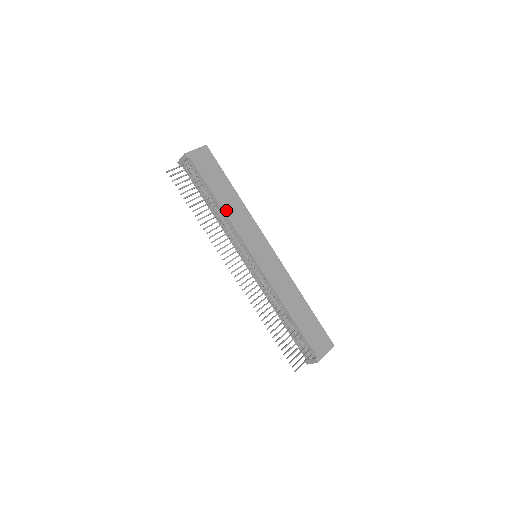
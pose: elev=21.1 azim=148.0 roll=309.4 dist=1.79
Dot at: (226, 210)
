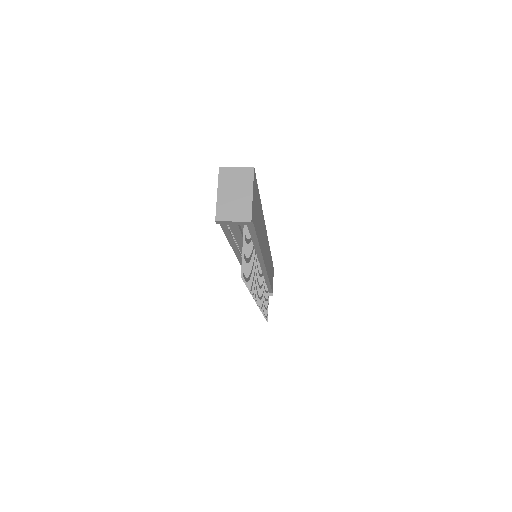
Dot at: (261, 246)
